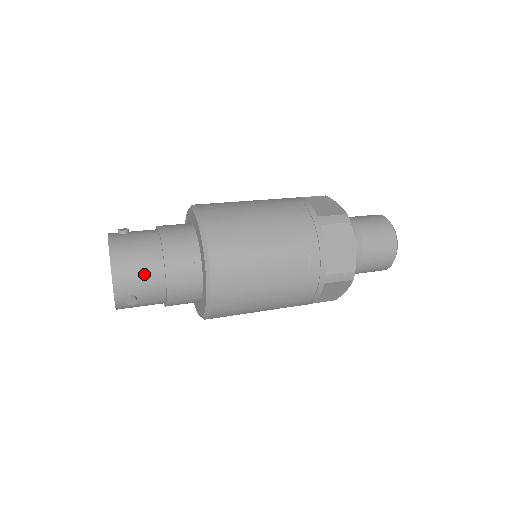
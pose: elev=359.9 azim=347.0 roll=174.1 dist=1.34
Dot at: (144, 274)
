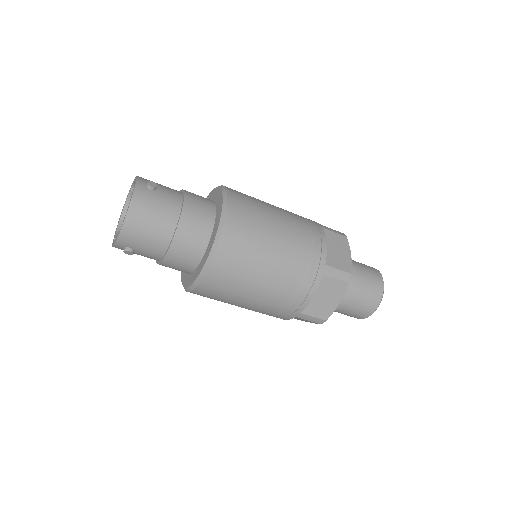
Dot at: (150, 239)
